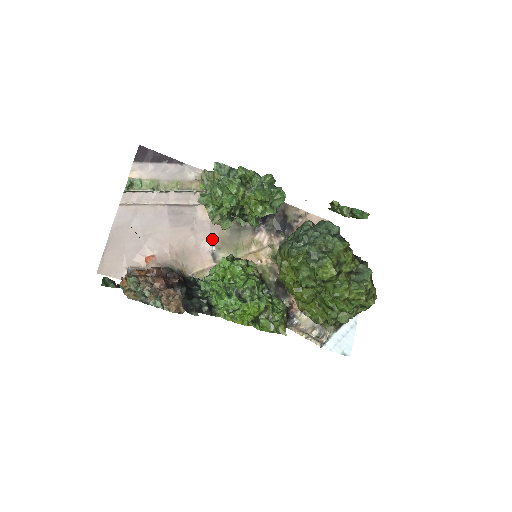
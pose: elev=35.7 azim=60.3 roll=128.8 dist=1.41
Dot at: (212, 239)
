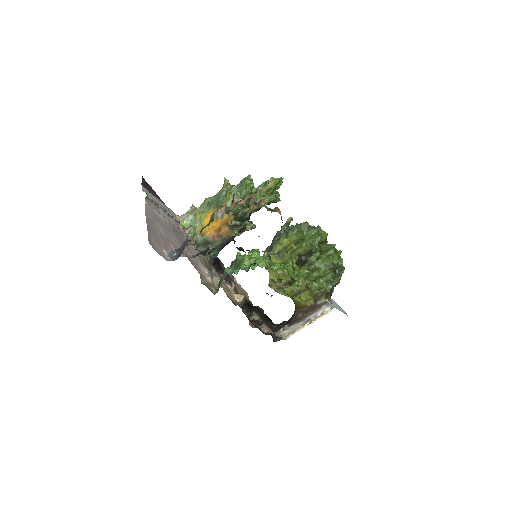
Dot at: (202, 264)
